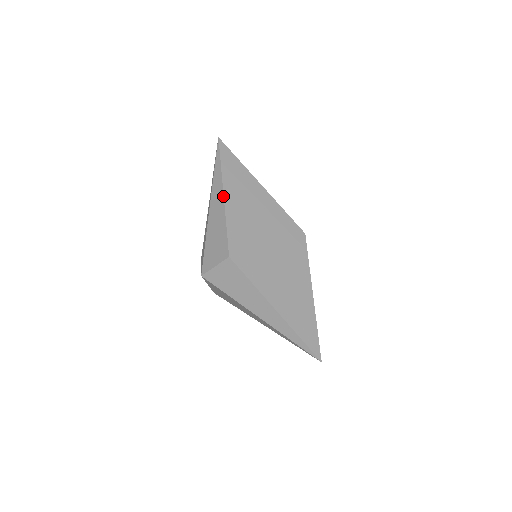
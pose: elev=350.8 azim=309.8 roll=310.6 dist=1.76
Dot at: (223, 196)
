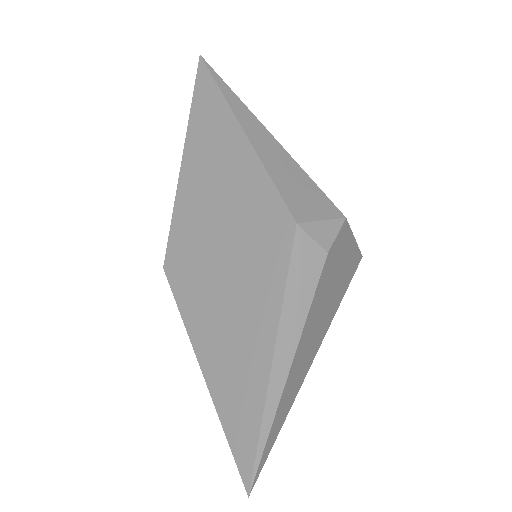
Dot at: (181, 163)
